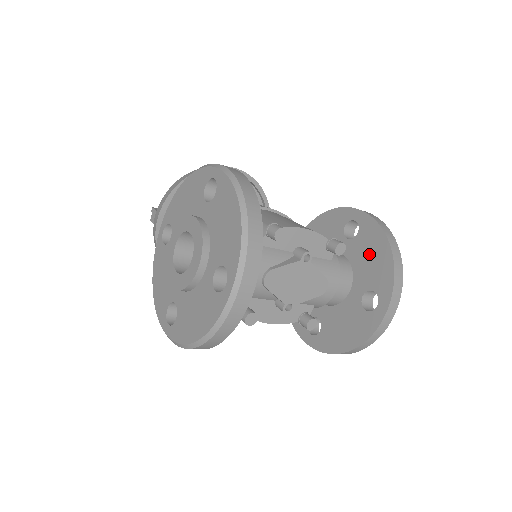
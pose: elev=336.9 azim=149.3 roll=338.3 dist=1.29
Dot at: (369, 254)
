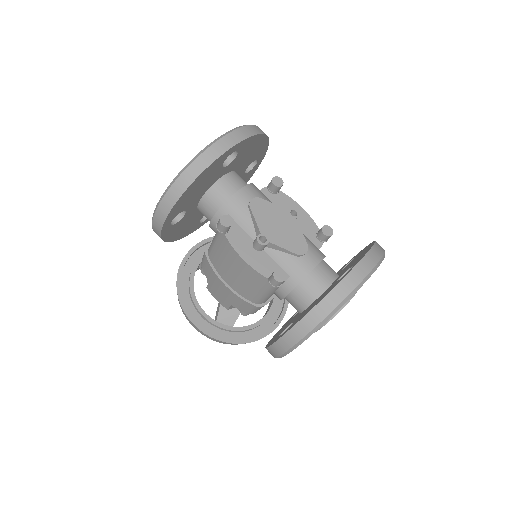
Dot at: occluded
